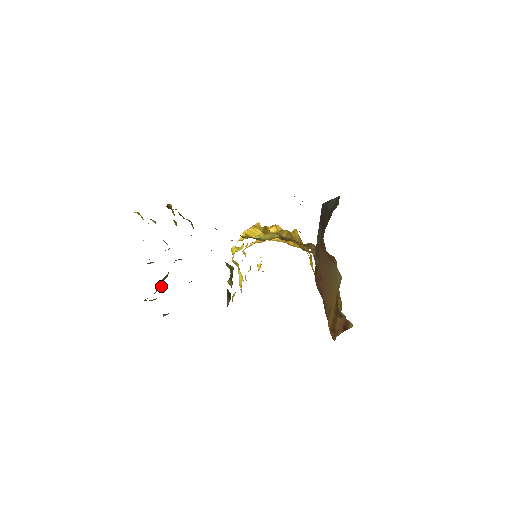
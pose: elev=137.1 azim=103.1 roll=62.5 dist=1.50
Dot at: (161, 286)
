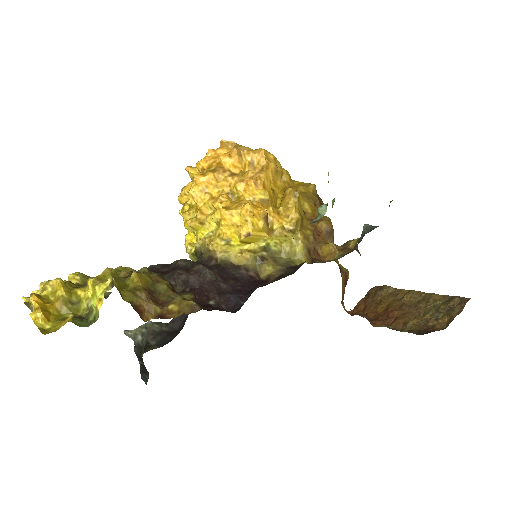
Dot at: occluded
